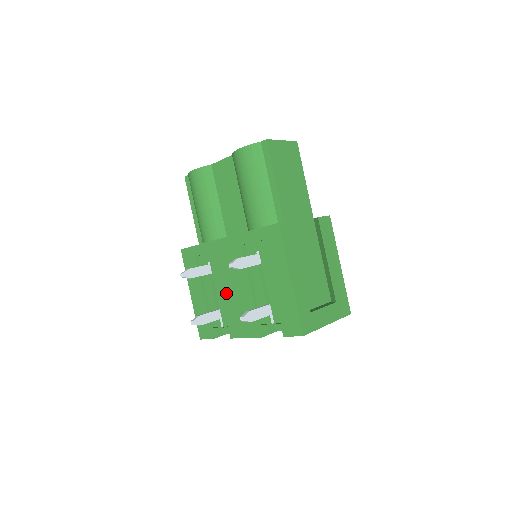
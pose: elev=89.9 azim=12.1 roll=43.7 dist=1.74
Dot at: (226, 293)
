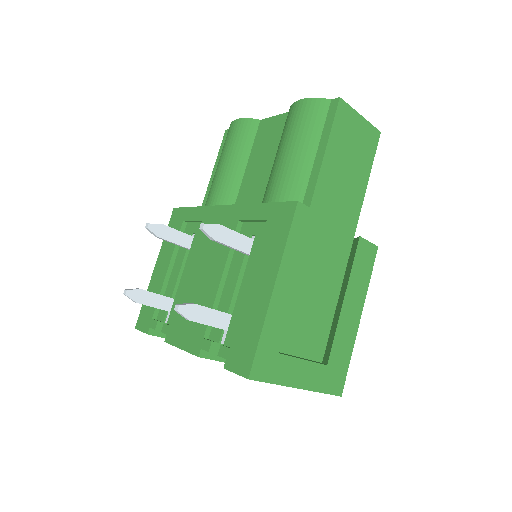
Dot at: (190, 278)
